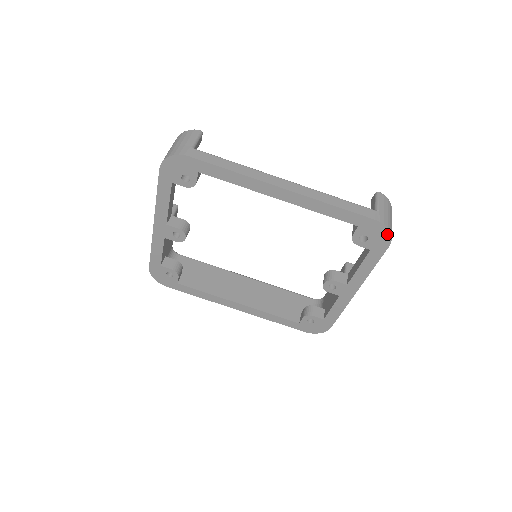
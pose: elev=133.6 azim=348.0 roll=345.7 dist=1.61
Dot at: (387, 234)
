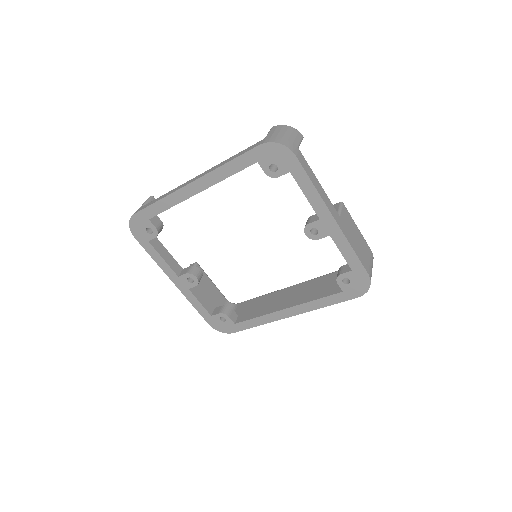
Dot at: (280, 147)
